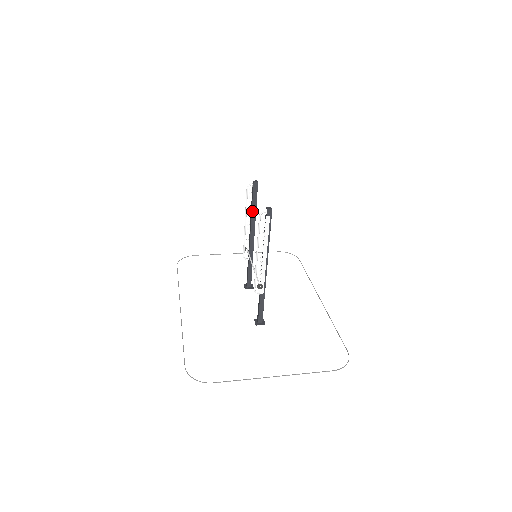
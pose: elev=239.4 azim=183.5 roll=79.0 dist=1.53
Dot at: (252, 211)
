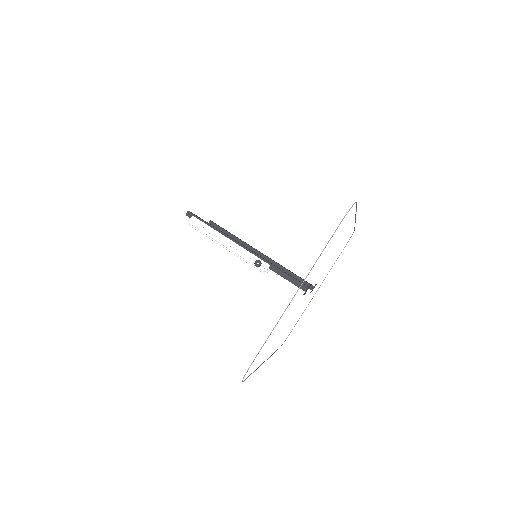
Dot at: occluded
